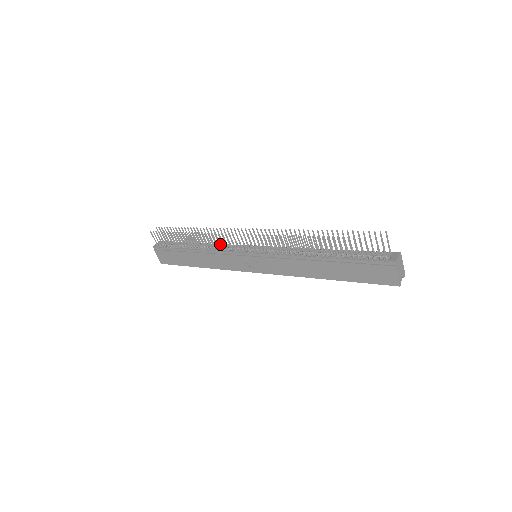
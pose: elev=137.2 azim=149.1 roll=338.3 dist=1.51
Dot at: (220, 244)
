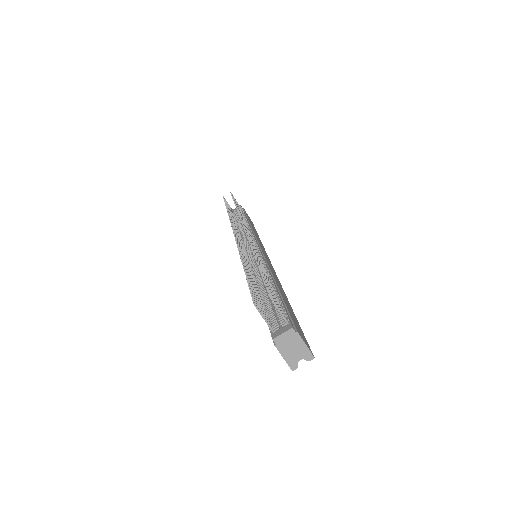
Dot at: occluded
